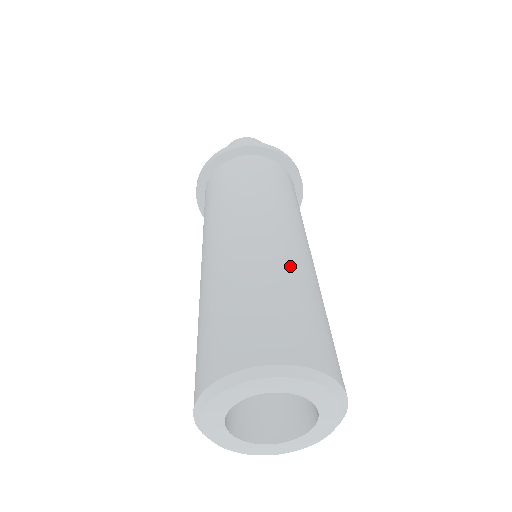
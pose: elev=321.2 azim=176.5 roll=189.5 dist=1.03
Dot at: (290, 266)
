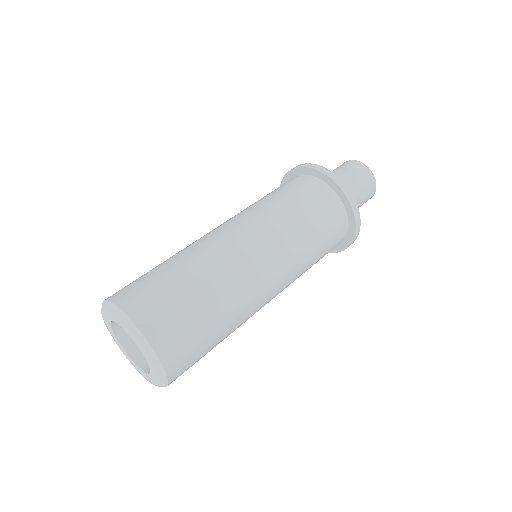
Dot at: (196, 251)
